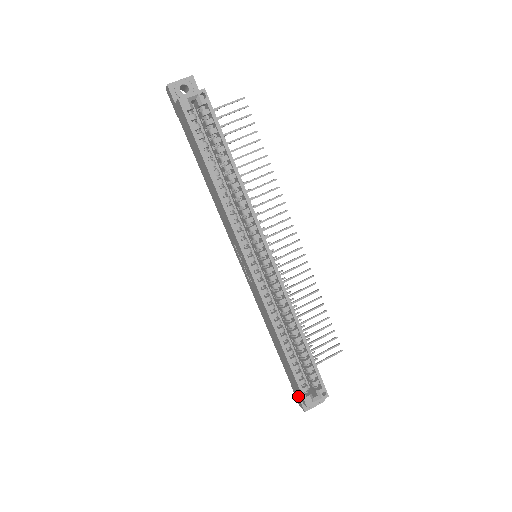
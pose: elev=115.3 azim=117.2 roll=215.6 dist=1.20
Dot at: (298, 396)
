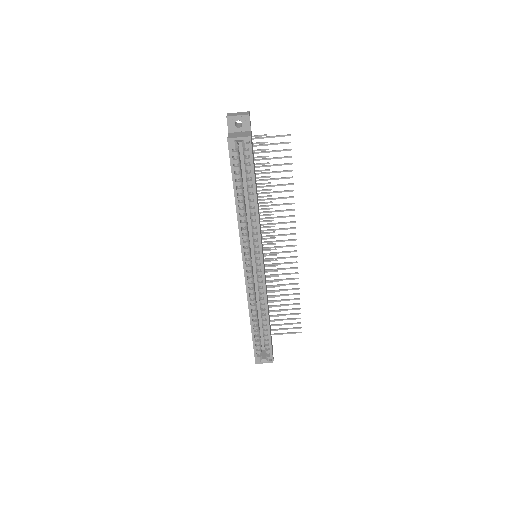
Dot at: occluded
